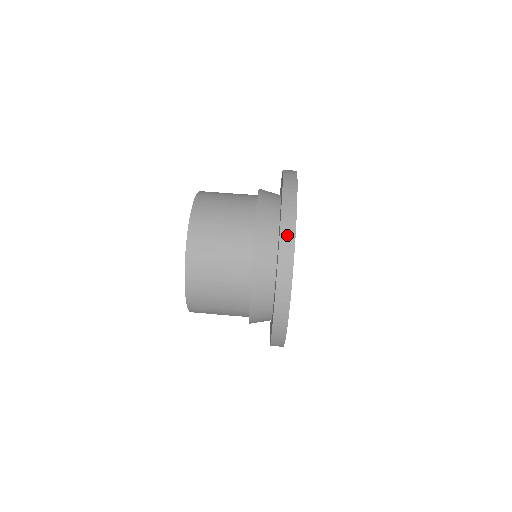
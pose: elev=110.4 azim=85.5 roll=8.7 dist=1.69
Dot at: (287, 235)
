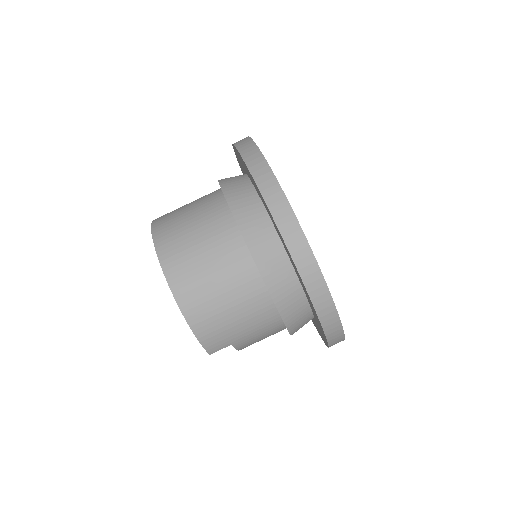
Dot at: (258, 168)
